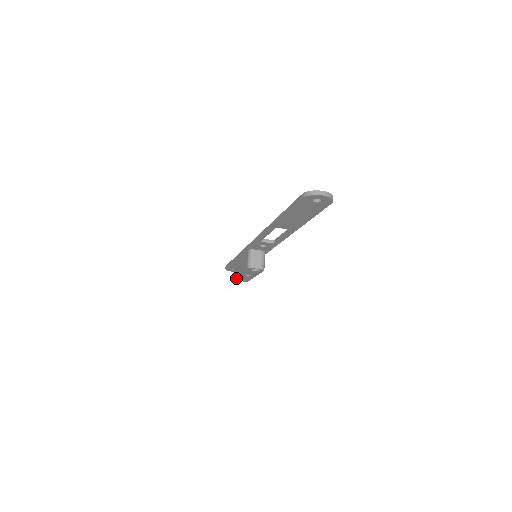
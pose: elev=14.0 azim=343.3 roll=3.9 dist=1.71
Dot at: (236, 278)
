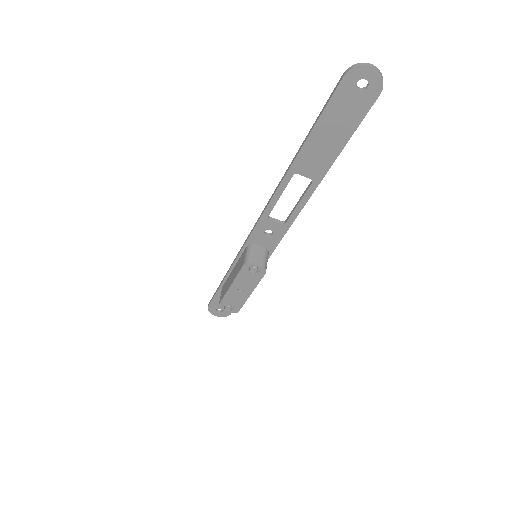
Dot at: (223, 301)
